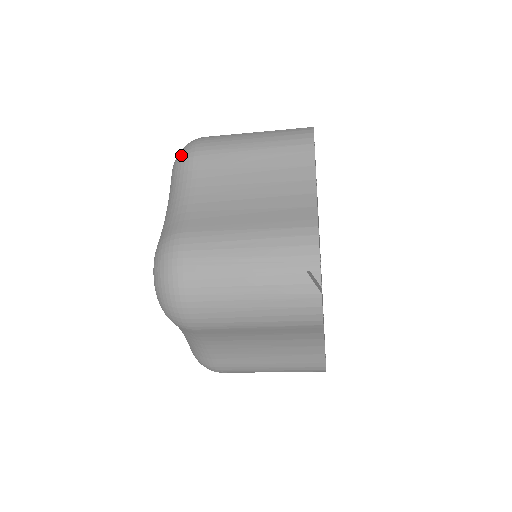
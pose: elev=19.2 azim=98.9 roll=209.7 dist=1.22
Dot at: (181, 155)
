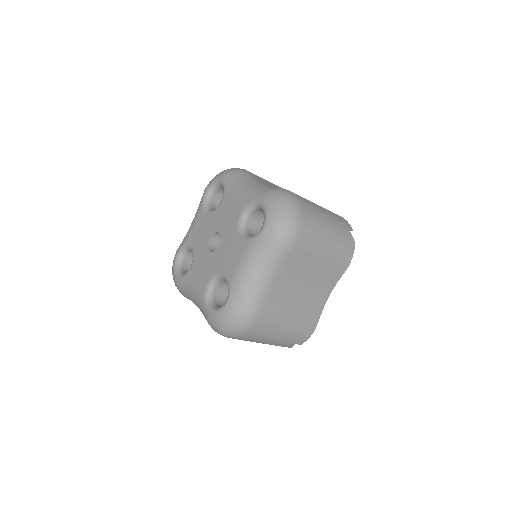
Dot at: (236, 169)
